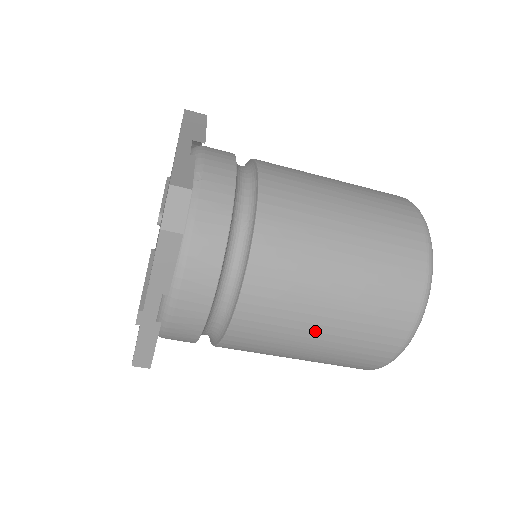
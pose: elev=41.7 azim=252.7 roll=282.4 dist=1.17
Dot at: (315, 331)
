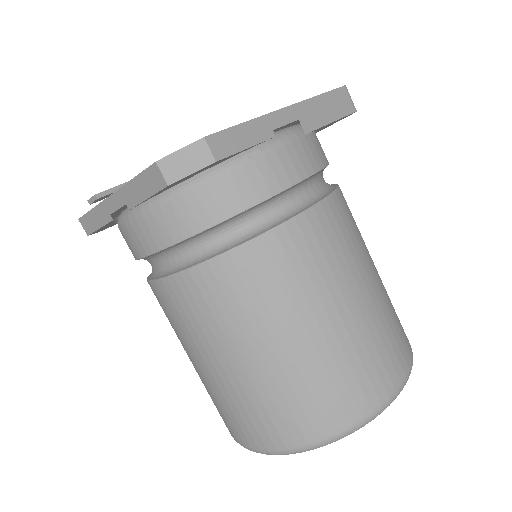
Dot at: (205, 360)
